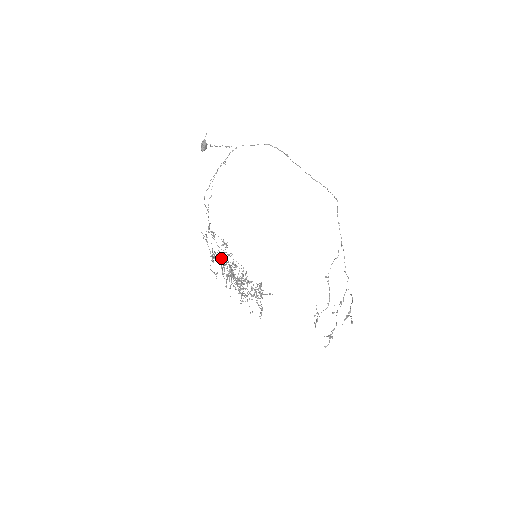
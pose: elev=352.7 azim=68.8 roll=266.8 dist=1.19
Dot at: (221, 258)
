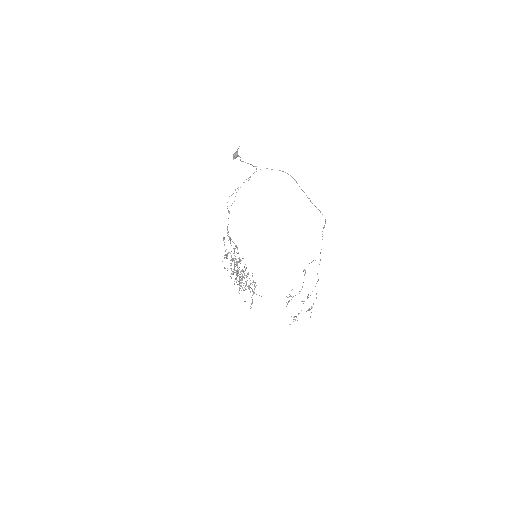
Dot at: (232, 261)
